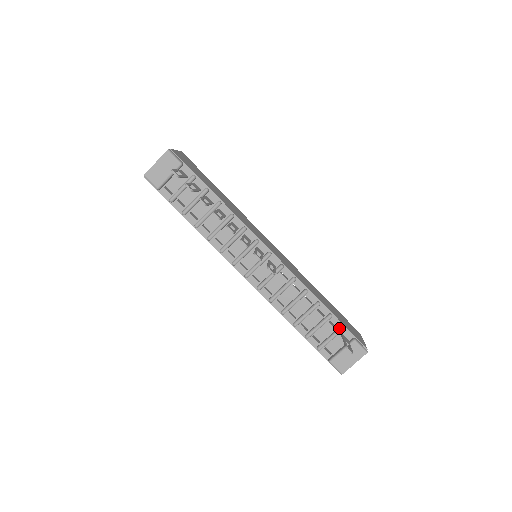
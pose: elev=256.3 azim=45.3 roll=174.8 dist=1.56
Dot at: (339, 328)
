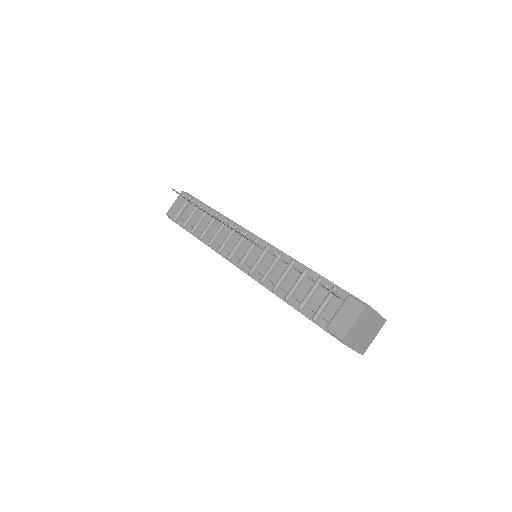
Dot at: (331, 288)
